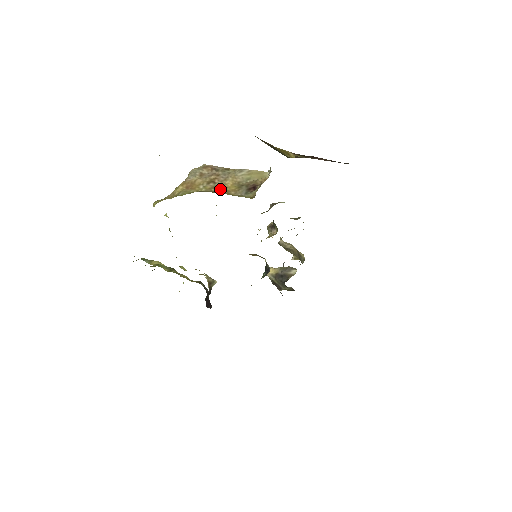
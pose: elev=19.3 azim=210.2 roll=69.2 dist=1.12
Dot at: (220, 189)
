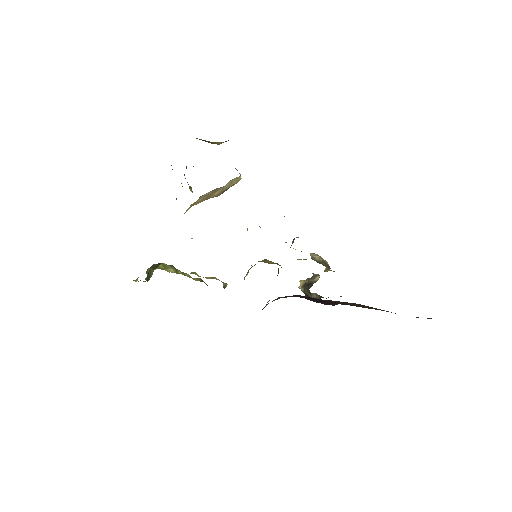
Dot at: occluded
